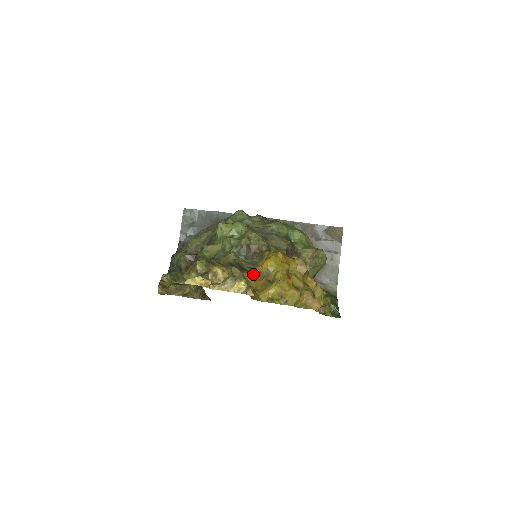
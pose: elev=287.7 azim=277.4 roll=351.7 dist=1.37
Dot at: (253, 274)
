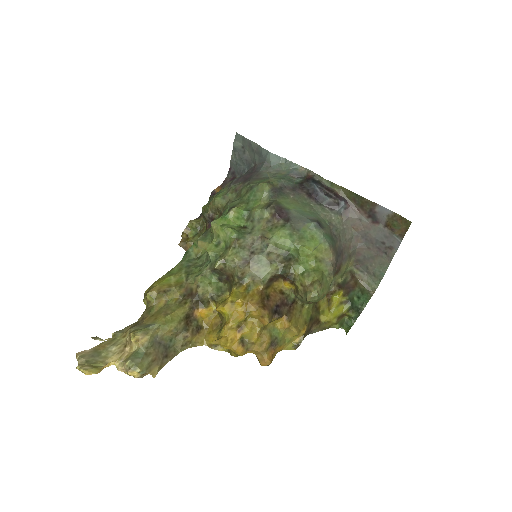
Dot at: (212, 307)
